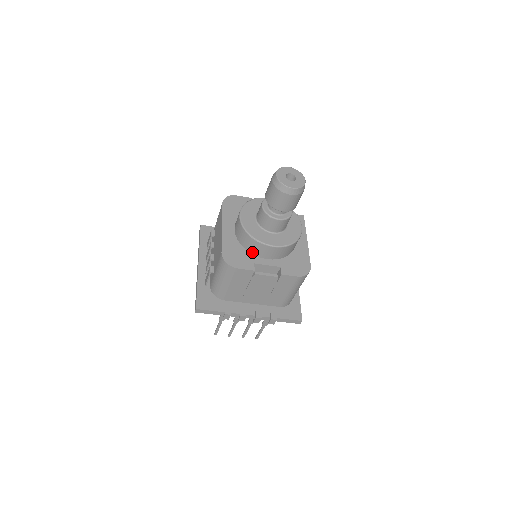
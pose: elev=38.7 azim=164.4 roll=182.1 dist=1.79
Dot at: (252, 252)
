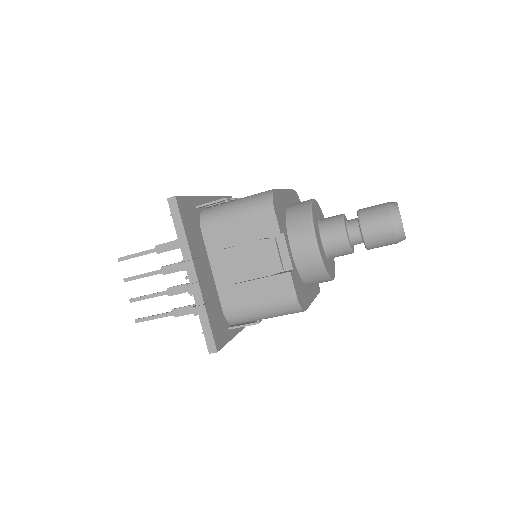
Dot at: (289, 228)
